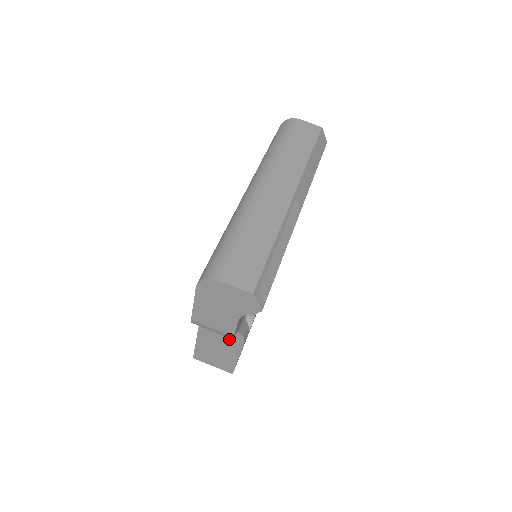
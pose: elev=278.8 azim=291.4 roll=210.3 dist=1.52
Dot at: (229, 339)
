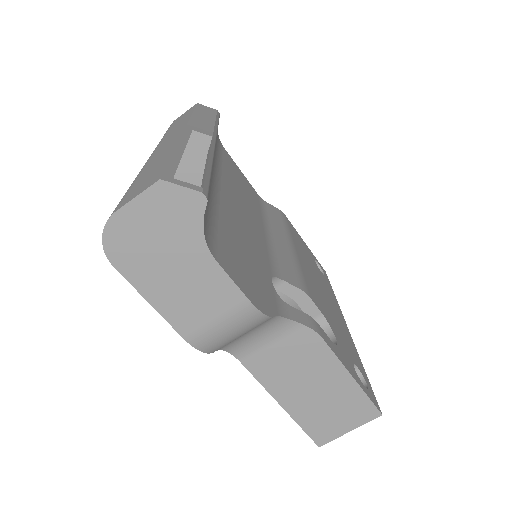
Dot at: (302, 353)
